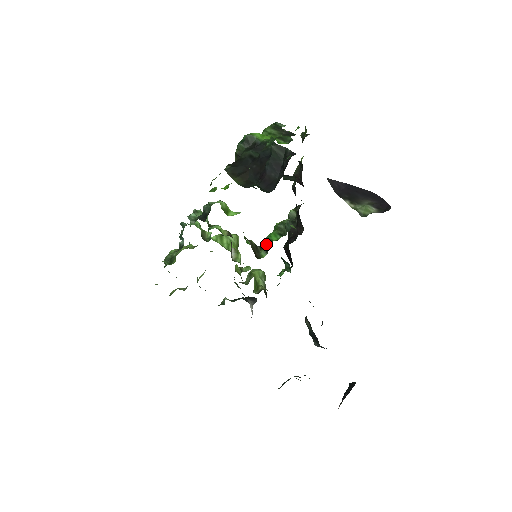
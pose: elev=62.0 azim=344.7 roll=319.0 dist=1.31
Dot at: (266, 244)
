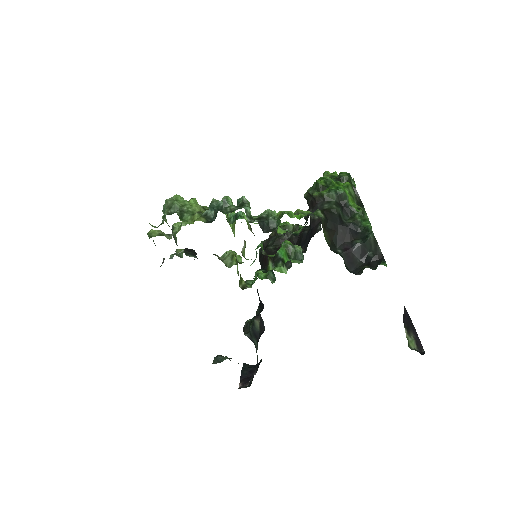
Dot at: (277, 259)
